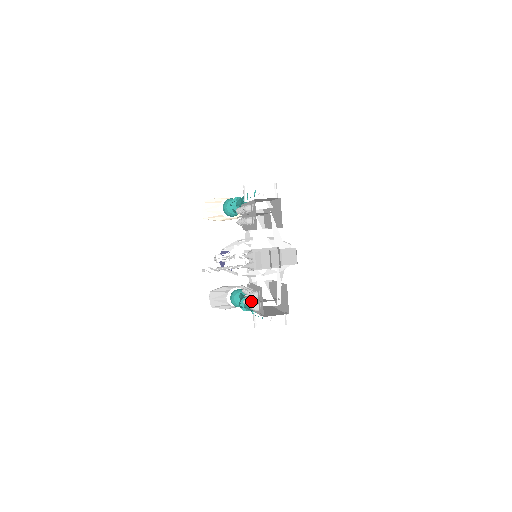
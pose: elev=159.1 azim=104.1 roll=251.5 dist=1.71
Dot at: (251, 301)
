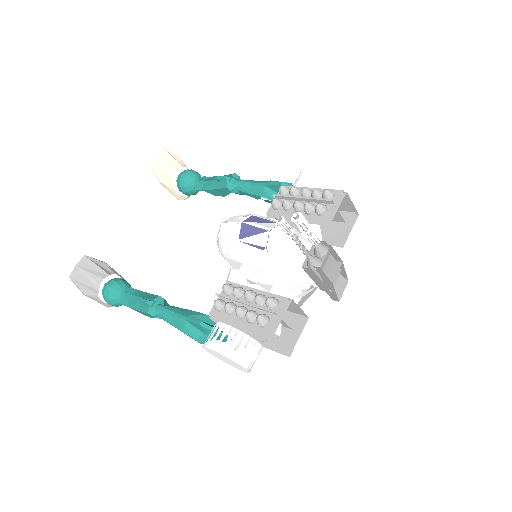
Dot at: (246, 307)
